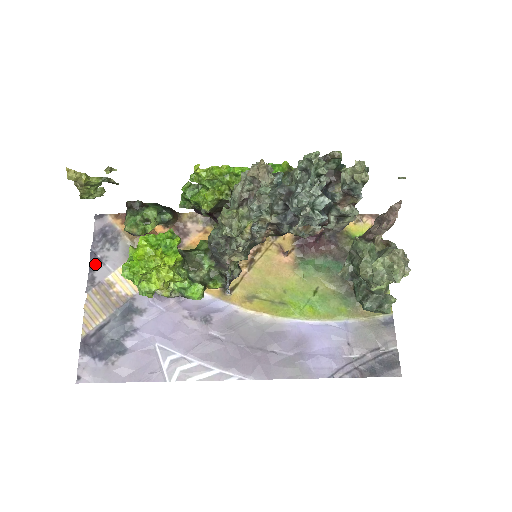
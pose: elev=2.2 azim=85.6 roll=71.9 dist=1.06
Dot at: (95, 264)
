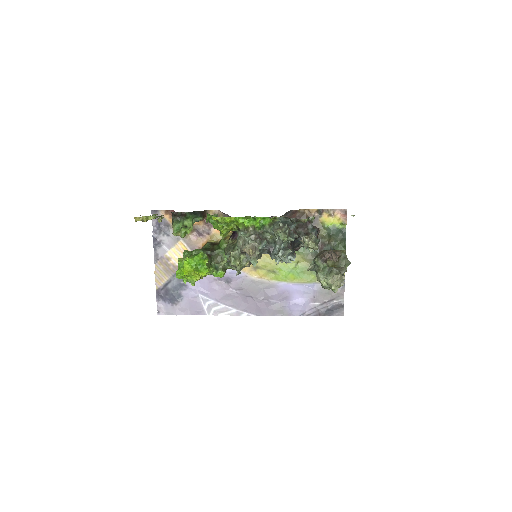
Dot at: (157, 245)
